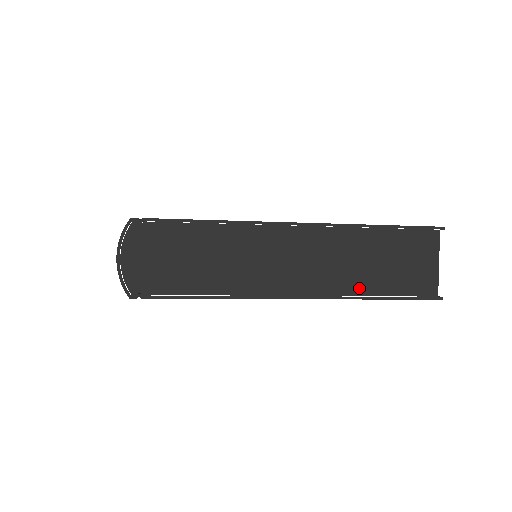
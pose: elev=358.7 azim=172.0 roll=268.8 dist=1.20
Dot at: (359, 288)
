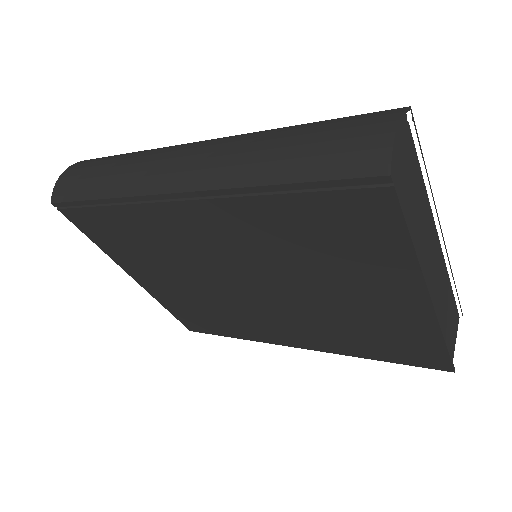
Dot at: (441, 325)
